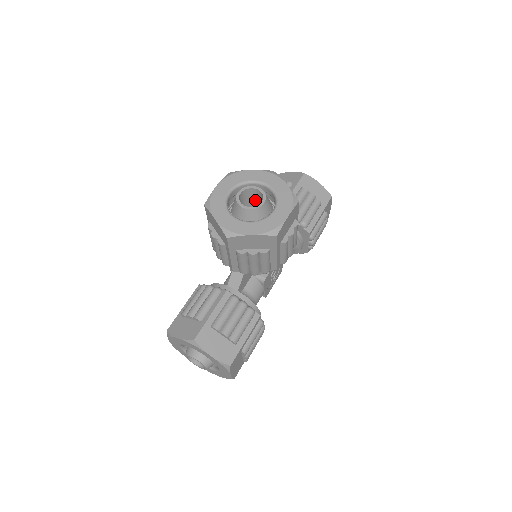
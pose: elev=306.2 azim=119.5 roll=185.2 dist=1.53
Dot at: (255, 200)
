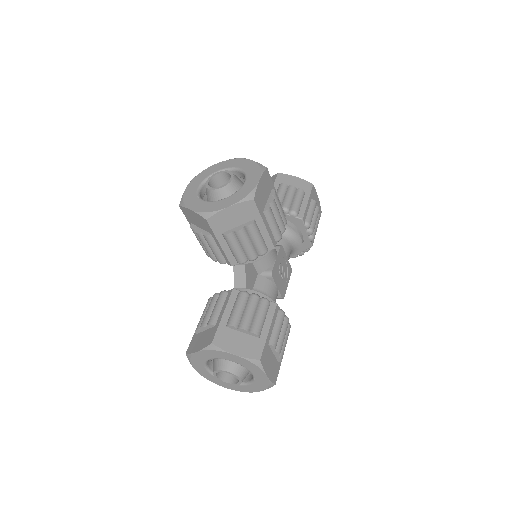
Dot at: occluded
